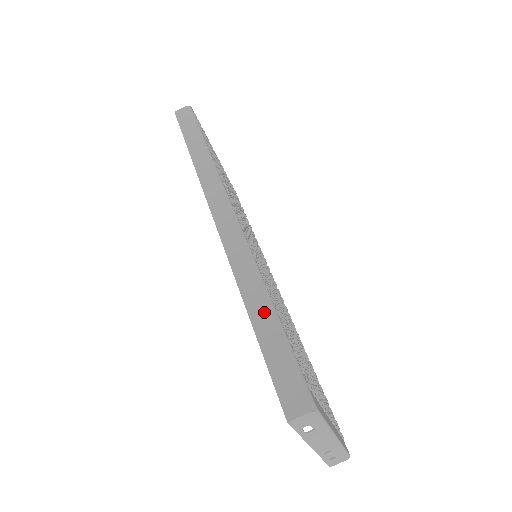
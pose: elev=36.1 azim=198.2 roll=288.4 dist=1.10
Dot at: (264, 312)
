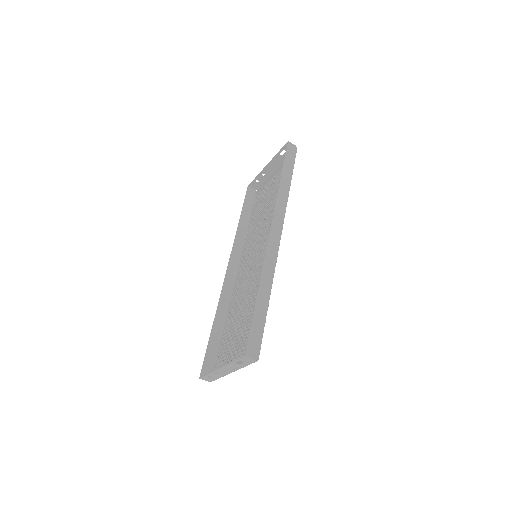
Dot at: (264, 302)
